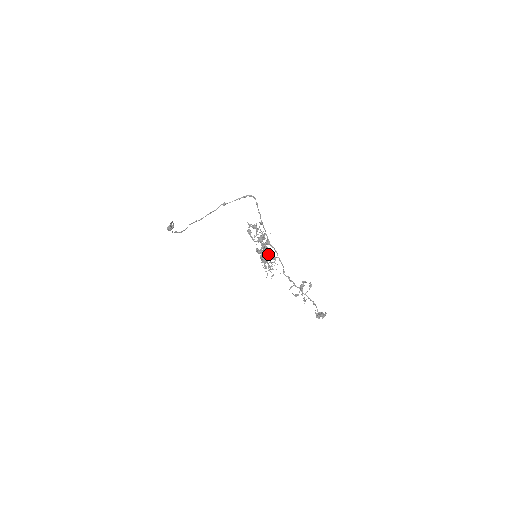
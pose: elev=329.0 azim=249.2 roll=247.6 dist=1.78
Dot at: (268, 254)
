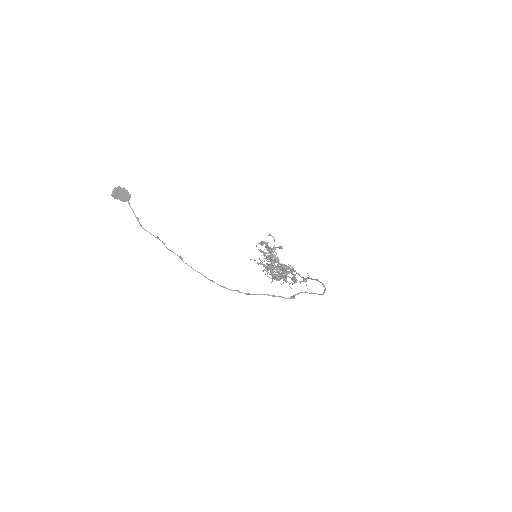
Dot at: (271, 256)
